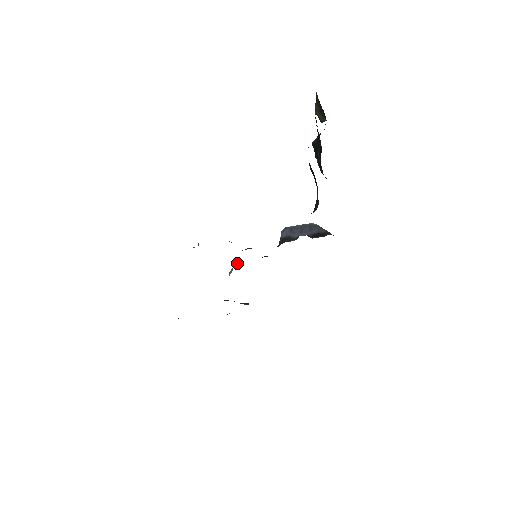
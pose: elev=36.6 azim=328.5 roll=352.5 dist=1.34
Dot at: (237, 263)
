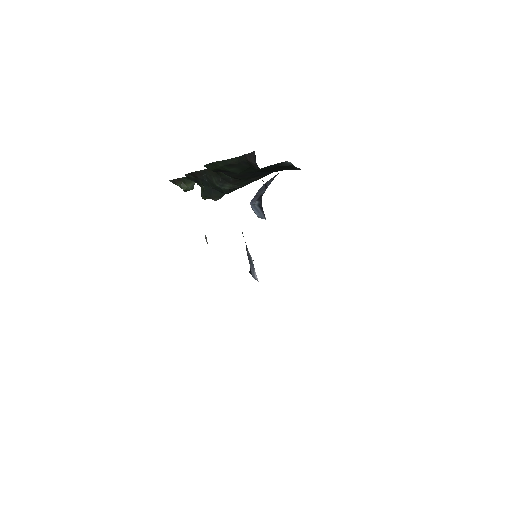
Dot at: occluded
